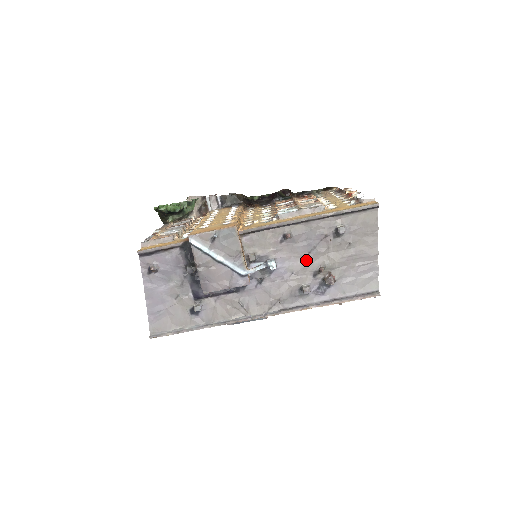
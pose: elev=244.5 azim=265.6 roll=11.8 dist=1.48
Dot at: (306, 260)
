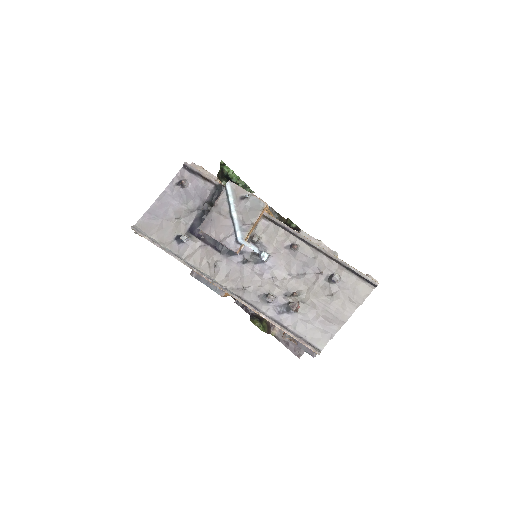
Dot at: (291, 277)
